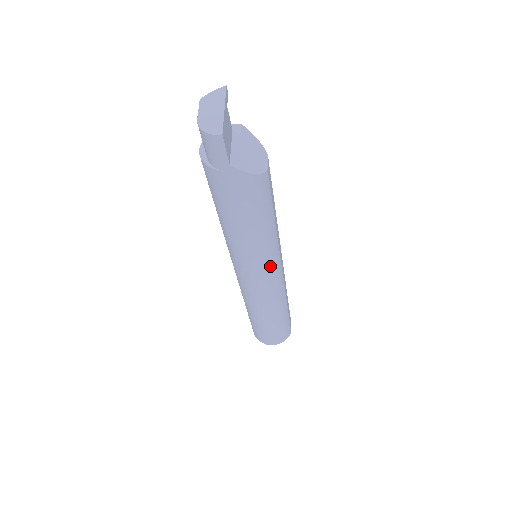
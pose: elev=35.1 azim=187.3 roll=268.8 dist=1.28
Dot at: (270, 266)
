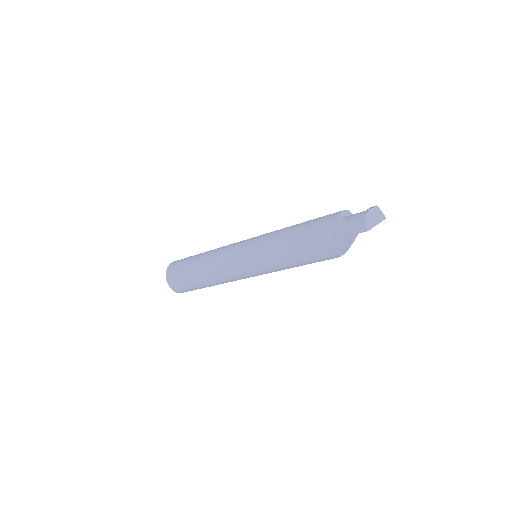
Dot at: (258, 270)
